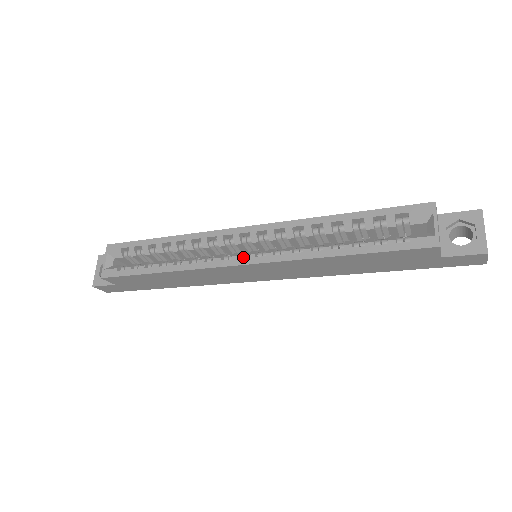
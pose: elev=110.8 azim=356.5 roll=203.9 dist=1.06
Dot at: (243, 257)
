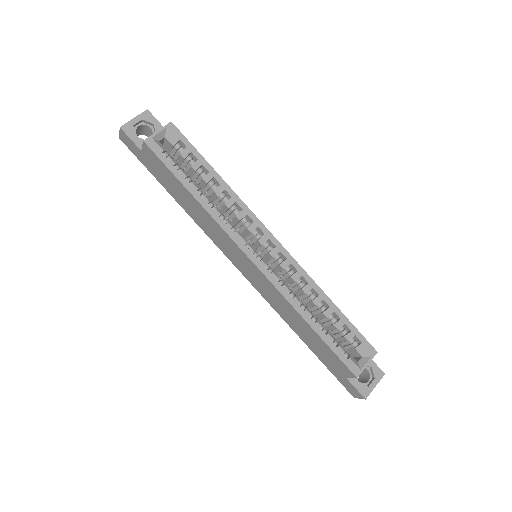
Dot at: (256, 255)
